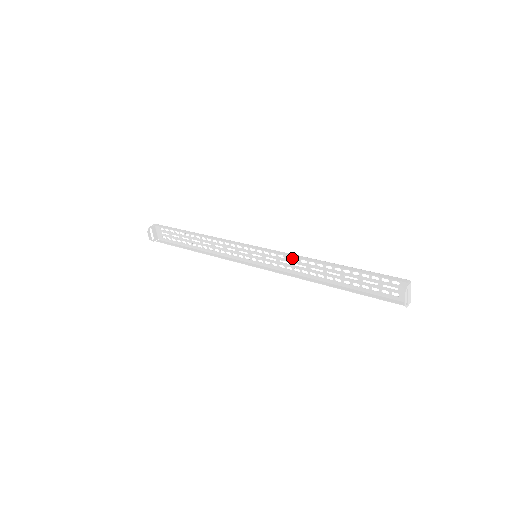
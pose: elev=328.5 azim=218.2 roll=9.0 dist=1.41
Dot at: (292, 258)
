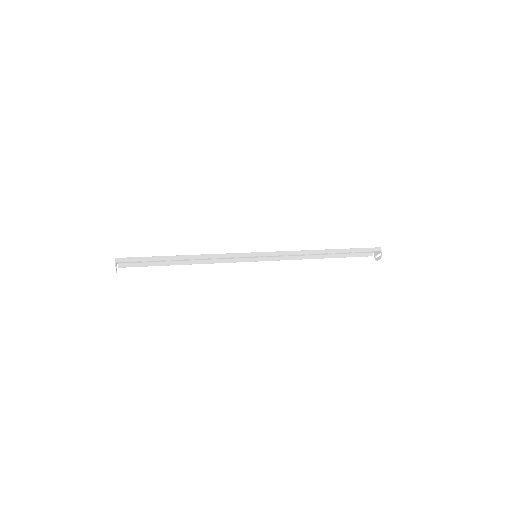
Dot at: (293, 252)
